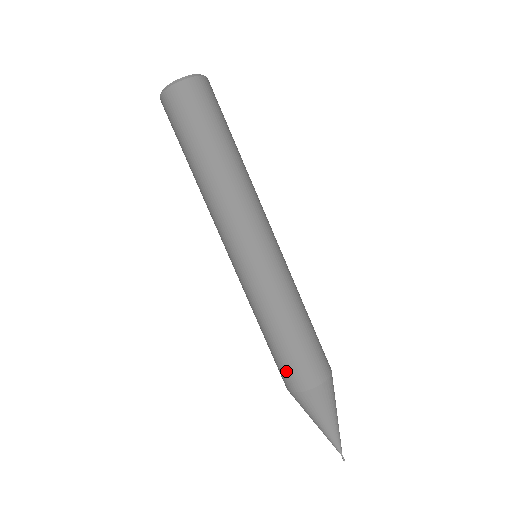
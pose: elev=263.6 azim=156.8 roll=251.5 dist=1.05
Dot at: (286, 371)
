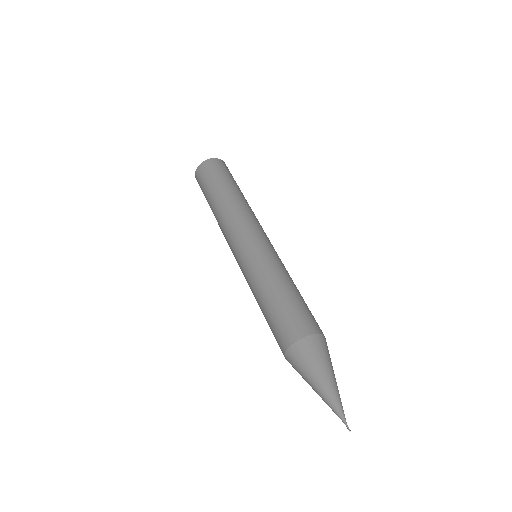
Dot at: (284, 325)
